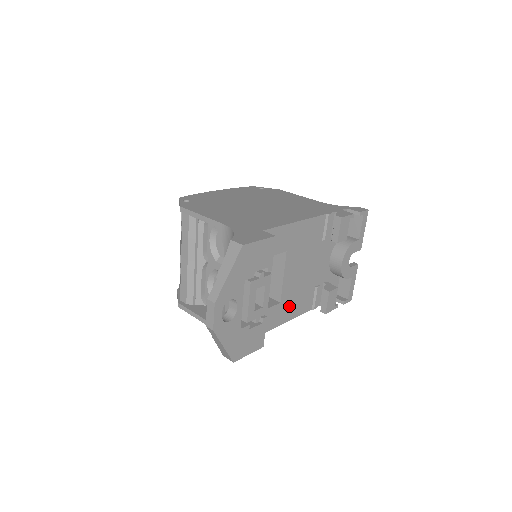
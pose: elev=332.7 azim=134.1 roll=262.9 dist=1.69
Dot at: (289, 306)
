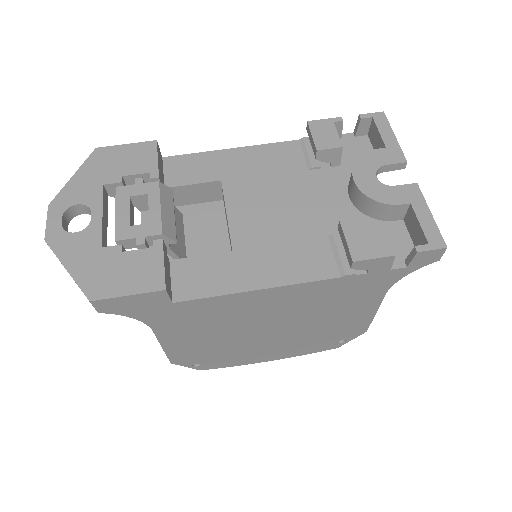
Dot at: (261, 261)
